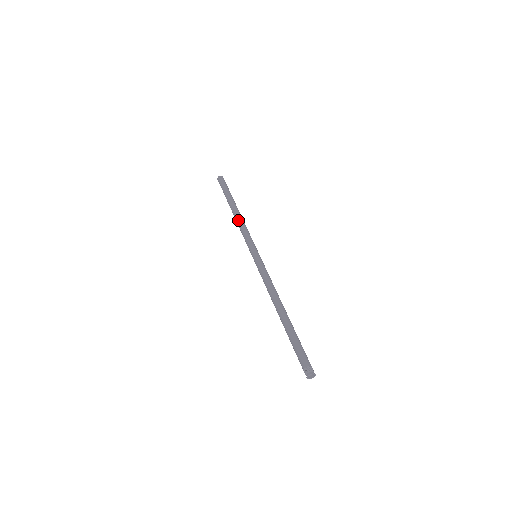
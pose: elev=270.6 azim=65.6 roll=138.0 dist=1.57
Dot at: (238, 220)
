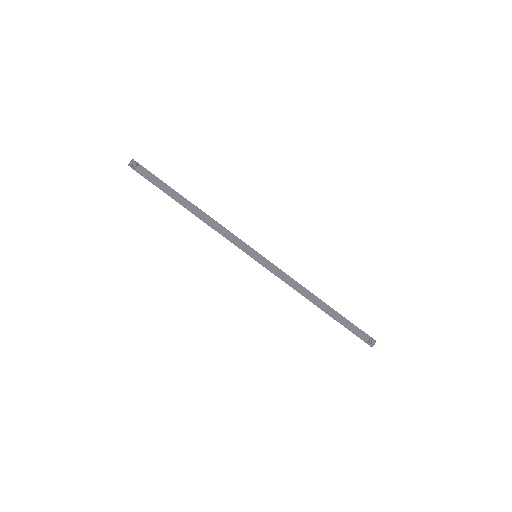
Dot at: (207, 221)
